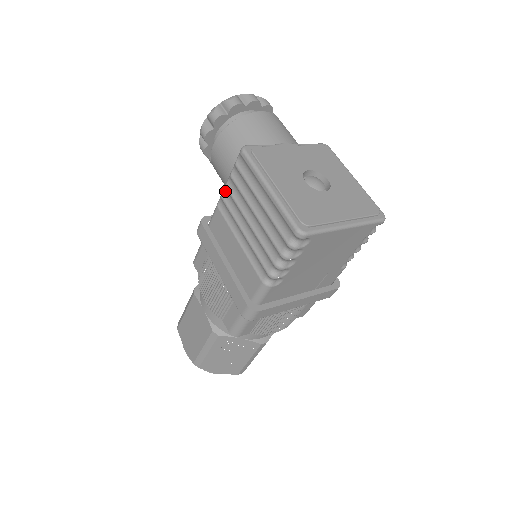
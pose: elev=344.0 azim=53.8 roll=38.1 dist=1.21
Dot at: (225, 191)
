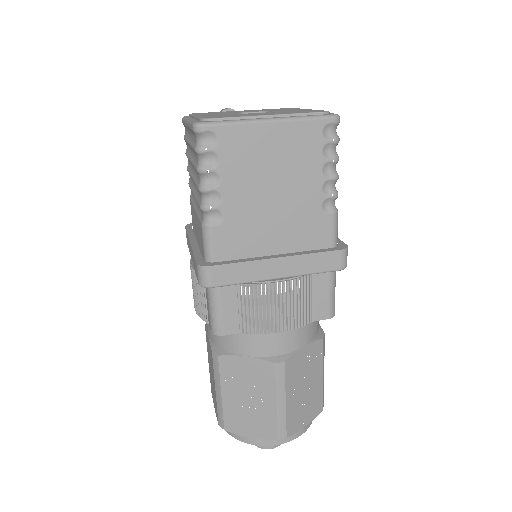
Dot at: (189, 175)
